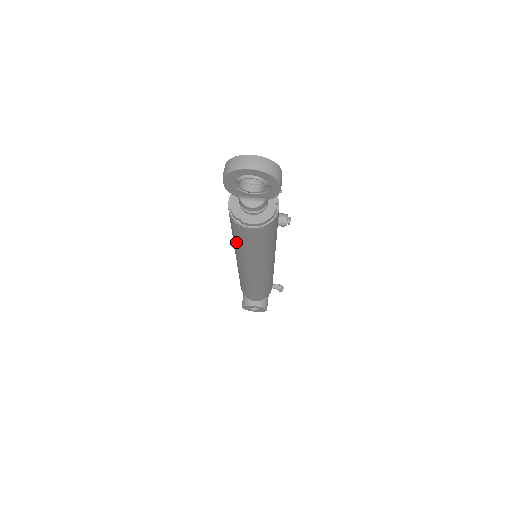
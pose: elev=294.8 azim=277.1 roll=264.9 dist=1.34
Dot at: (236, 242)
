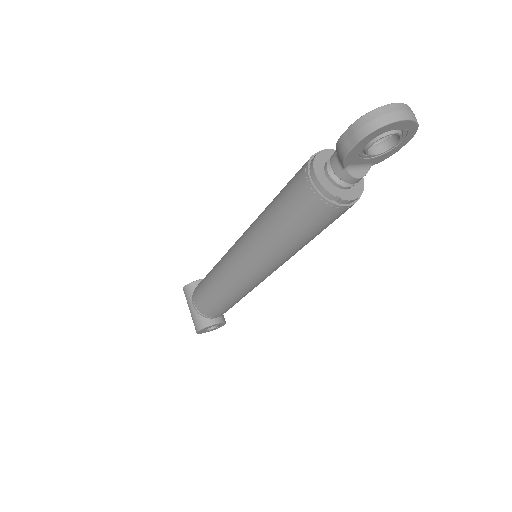
Dot at: (287, 236)
